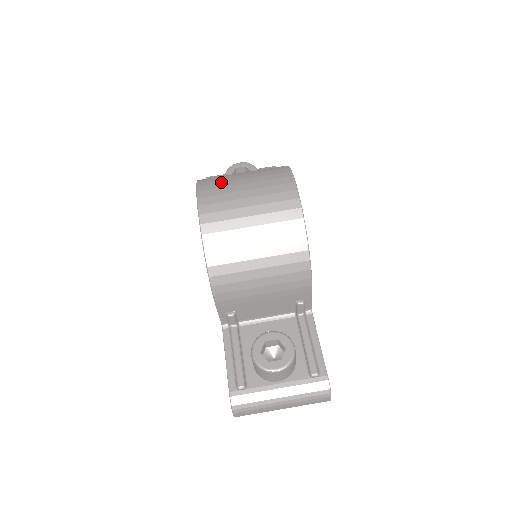
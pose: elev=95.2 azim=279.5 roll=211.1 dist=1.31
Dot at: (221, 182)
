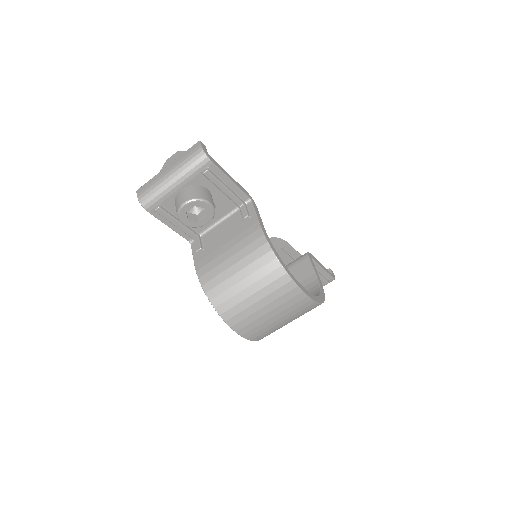
Dot at: (247, 317)
